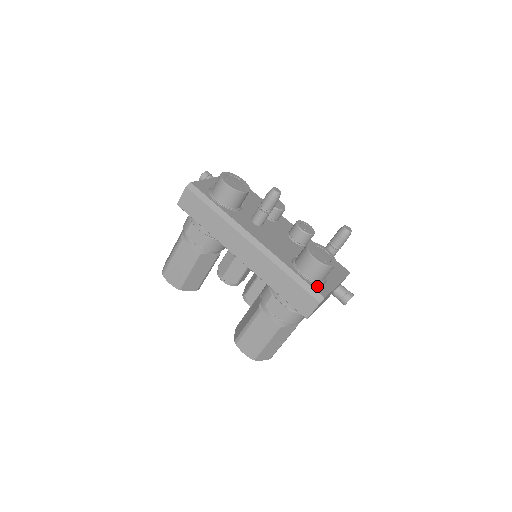
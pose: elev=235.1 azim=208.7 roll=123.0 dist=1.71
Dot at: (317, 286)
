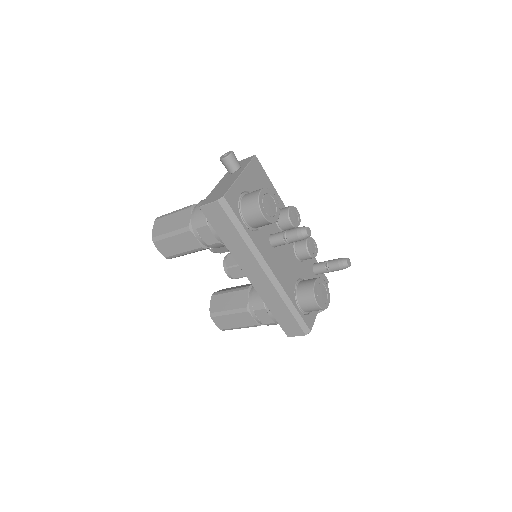
Dot at: (308, 318)
